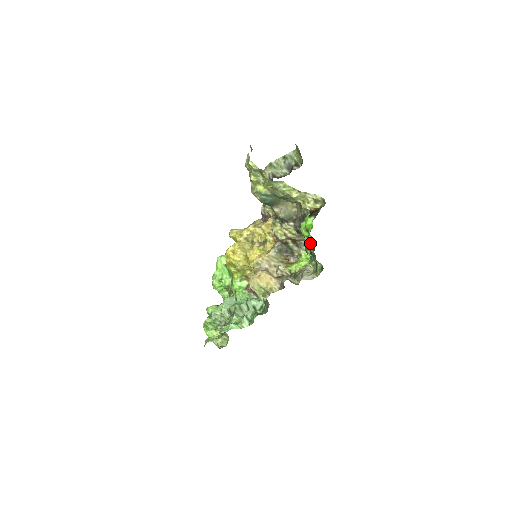
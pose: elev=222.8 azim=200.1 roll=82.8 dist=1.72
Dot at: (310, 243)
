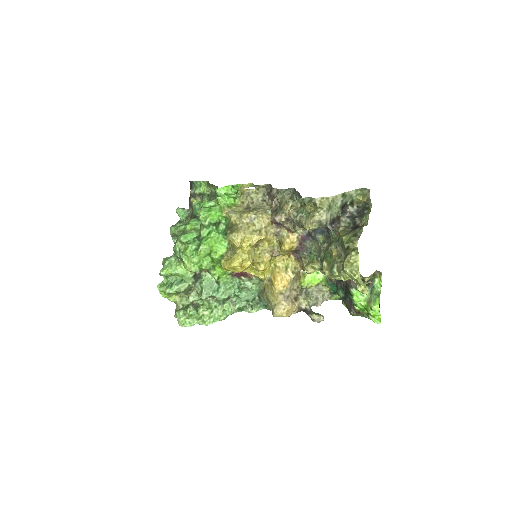
Dot at: (362, 315)
